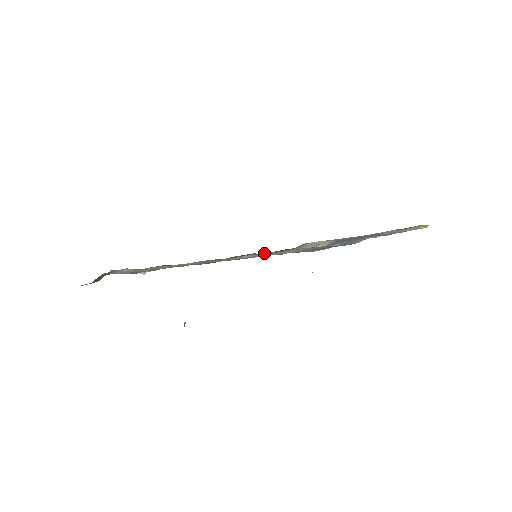
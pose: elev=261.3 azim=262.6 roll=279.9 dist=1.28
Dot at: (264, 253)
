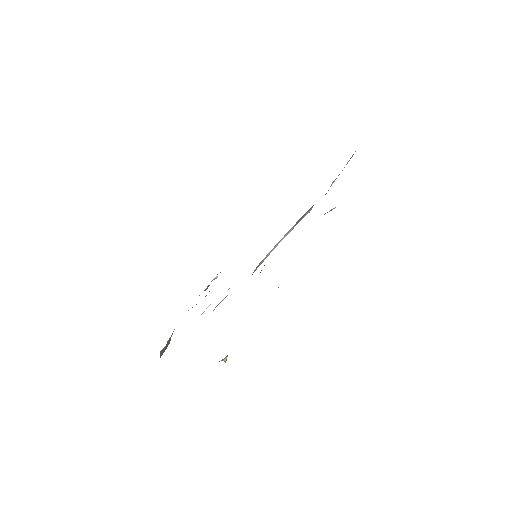
Dot at: occluded
